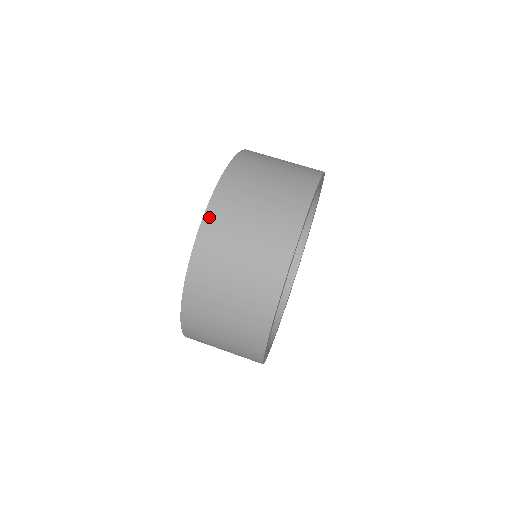
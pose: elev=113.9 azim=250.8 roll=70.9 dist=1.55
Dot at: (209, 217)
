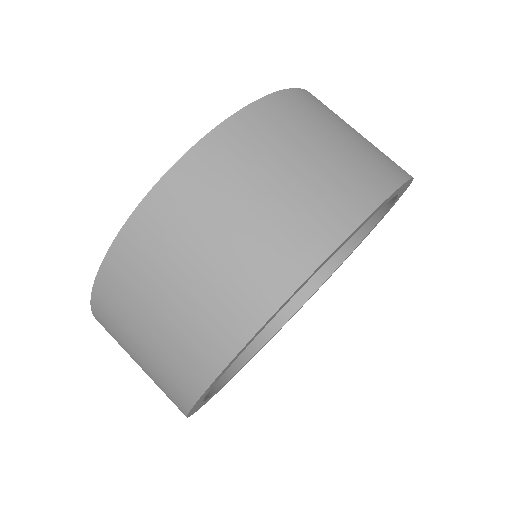
Dot at: (109, 267)
